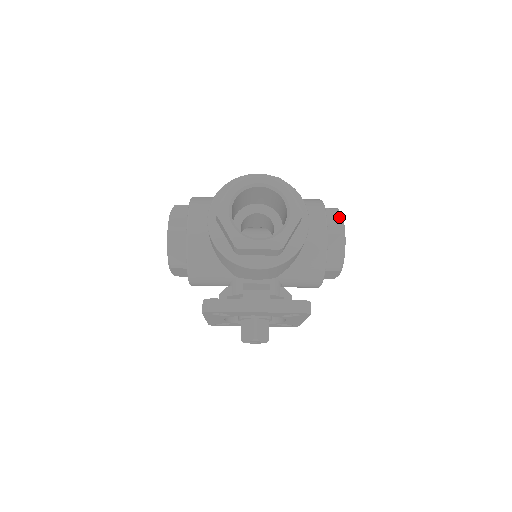
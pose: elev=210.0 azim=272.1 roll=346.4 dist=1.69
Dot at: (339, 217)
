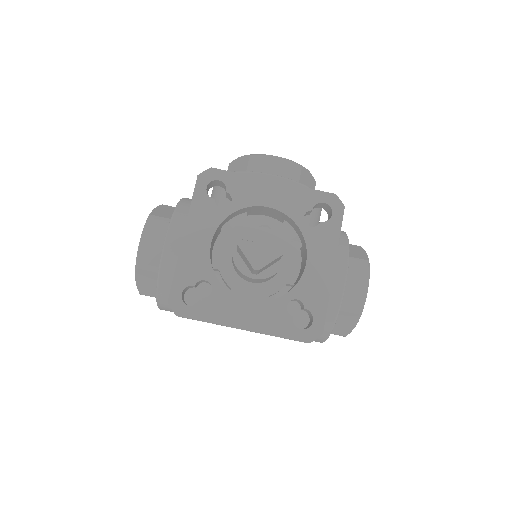
Dot at: occluded
